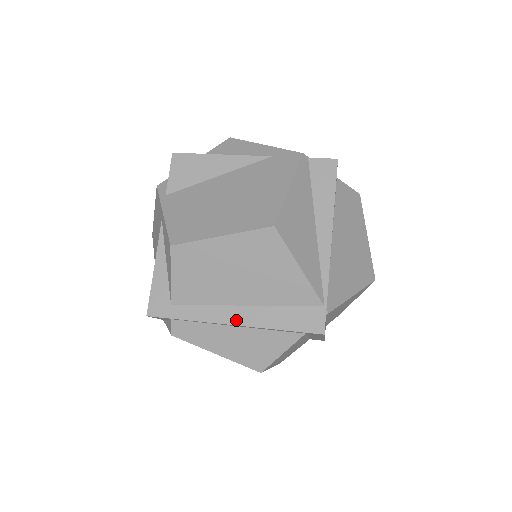
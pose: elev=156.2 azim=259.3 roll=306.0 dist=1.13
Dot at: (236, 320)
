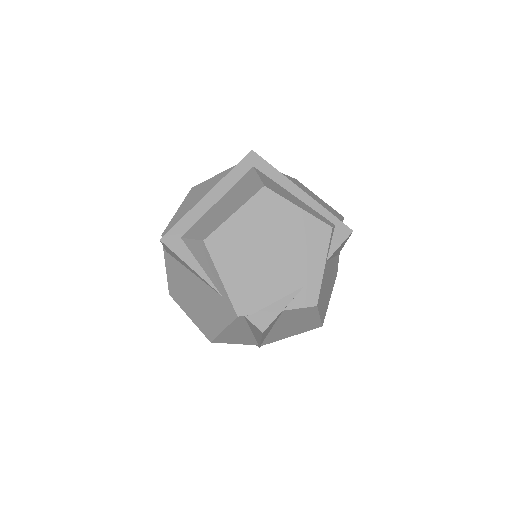
Dot at: occluded
